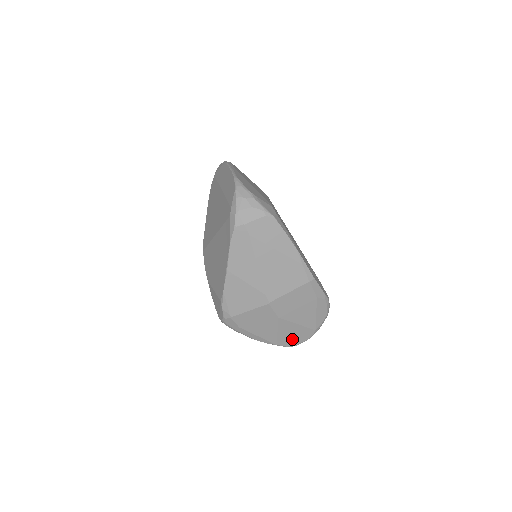
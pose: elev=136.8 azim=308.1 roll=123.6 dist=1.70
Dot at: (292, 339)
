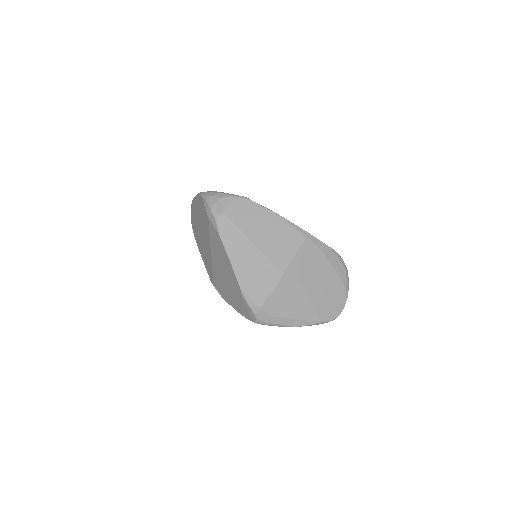
Dot at: (330, 308)
